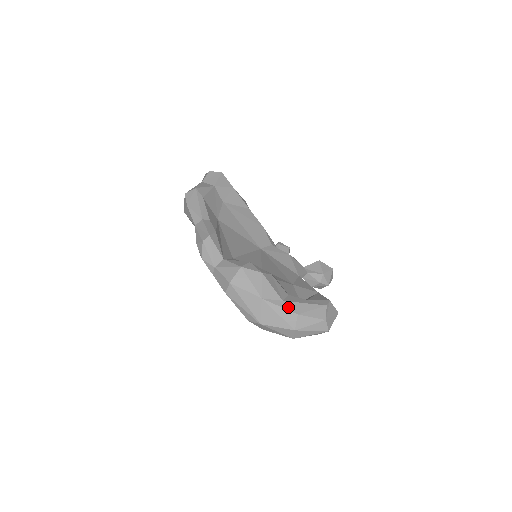
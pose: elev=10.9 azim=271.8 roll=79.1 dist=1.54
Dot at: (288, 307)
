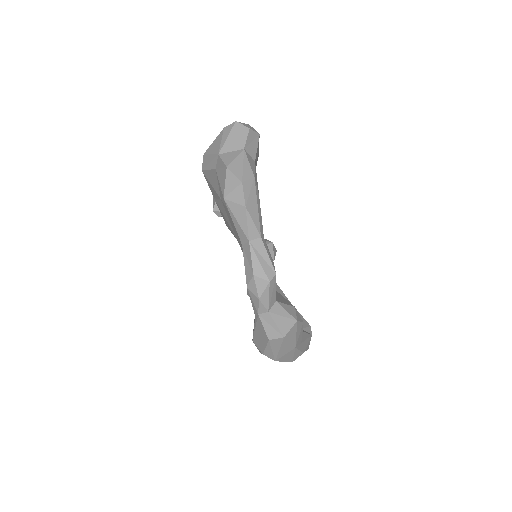
Dot at: (302, 348)
